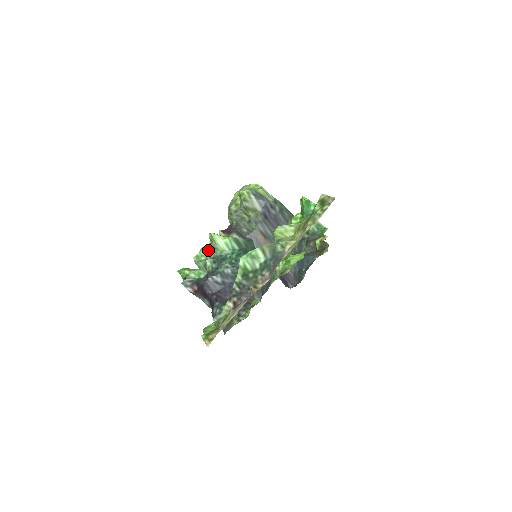
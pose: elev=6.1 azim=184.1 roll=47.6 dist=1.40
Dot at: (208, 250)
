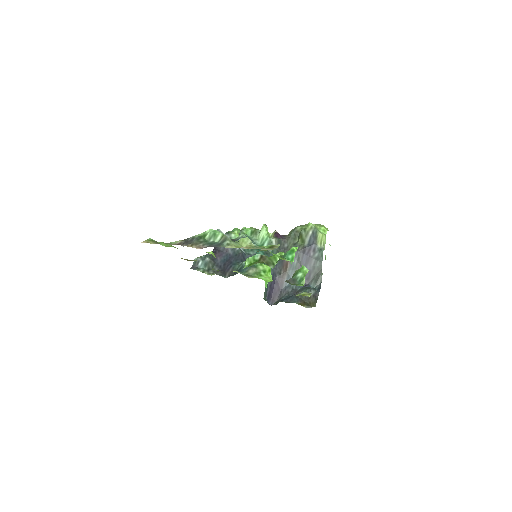
Dot at: (252, 231)
